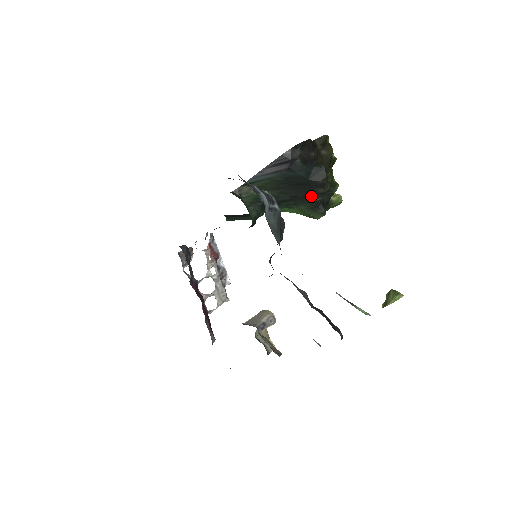
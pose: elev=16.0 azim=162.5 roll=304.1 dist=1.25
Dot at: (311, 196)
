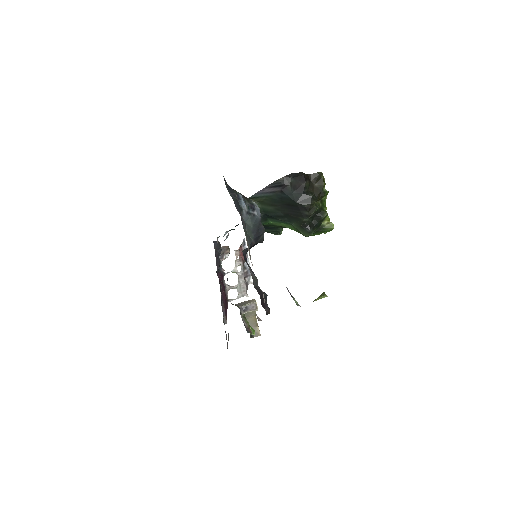
Dot at: (299, 216)
